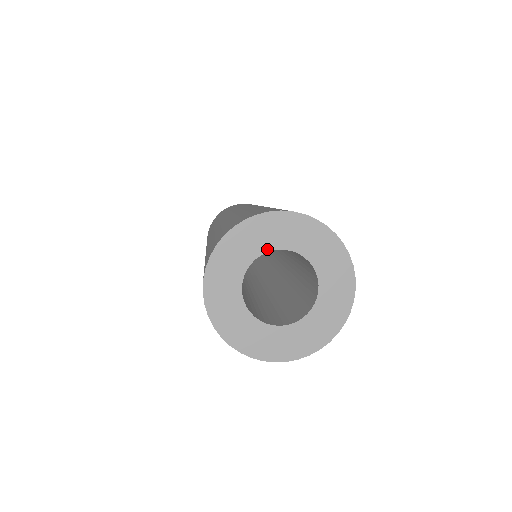
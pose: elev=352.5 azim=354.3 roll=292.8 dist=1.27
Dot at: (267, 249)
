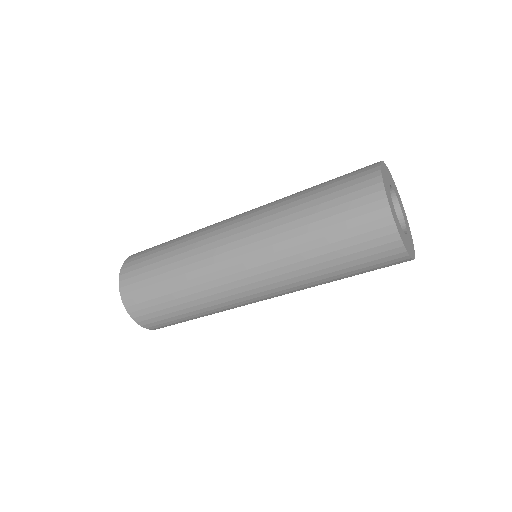
Dot at: (391, 185)
